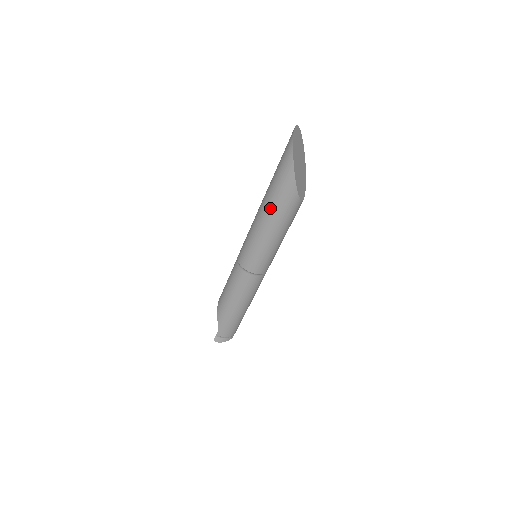
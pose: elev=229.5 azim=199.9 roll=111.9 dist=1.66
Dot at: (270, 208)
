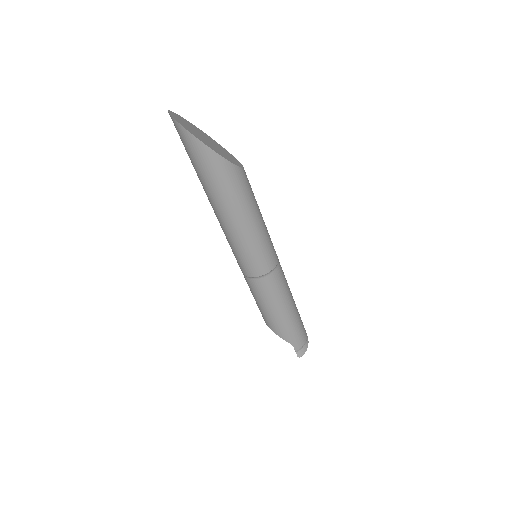
Dot at: (226, 203)
